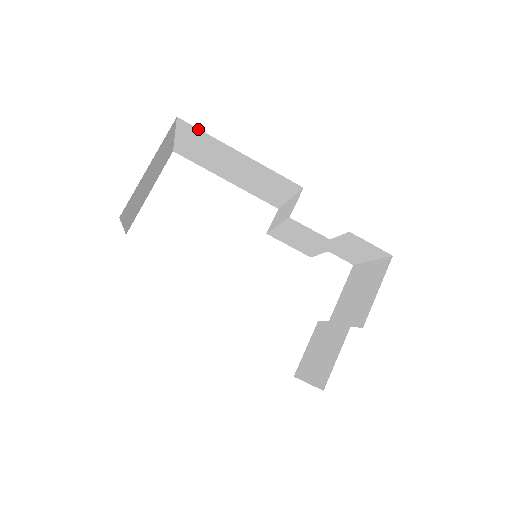
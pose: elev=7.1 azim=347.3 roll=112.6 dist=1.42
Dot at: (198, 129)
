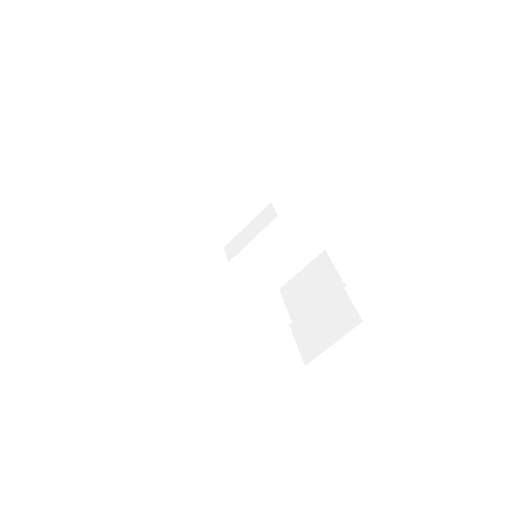
Dot at: (206, 151)
